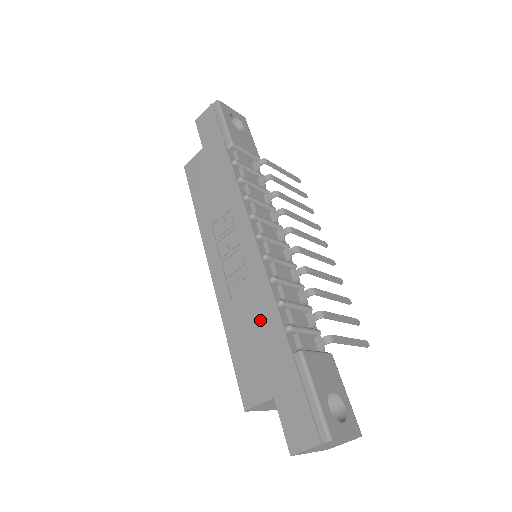
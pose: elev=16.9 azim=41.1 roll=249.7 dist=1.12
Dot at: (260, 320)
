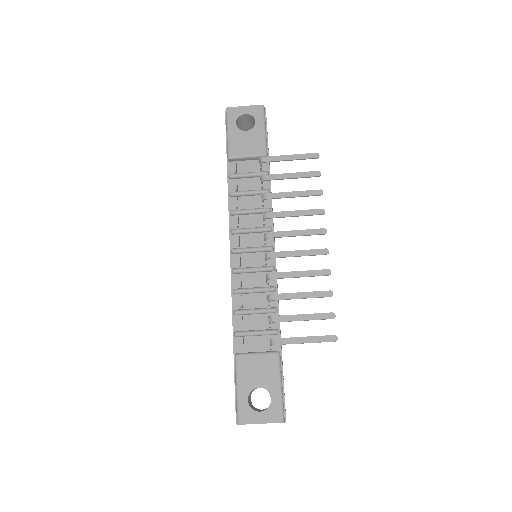
Dot at: occluded
